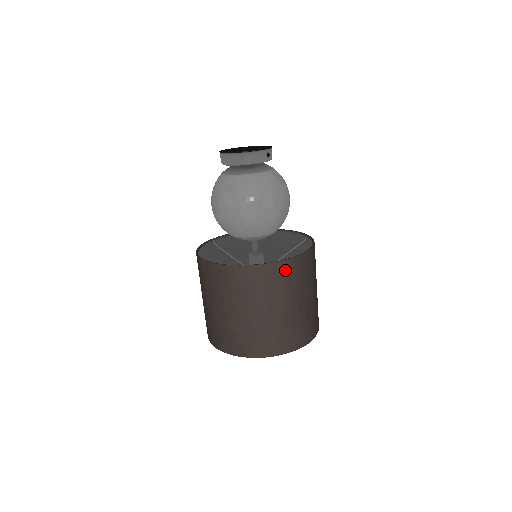
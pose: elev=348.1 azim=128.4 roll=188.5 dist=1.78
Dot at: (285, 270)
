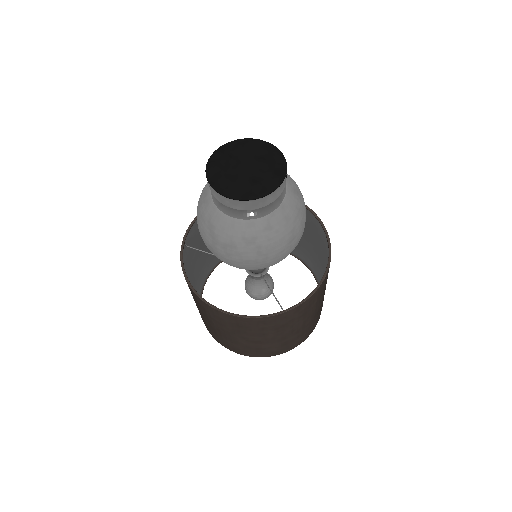
Dot at: (320, 289)
